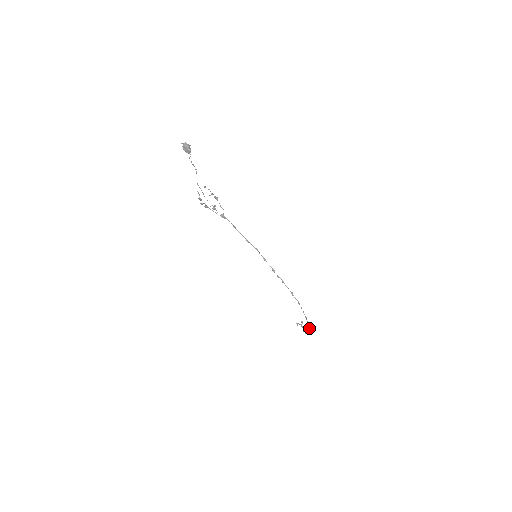
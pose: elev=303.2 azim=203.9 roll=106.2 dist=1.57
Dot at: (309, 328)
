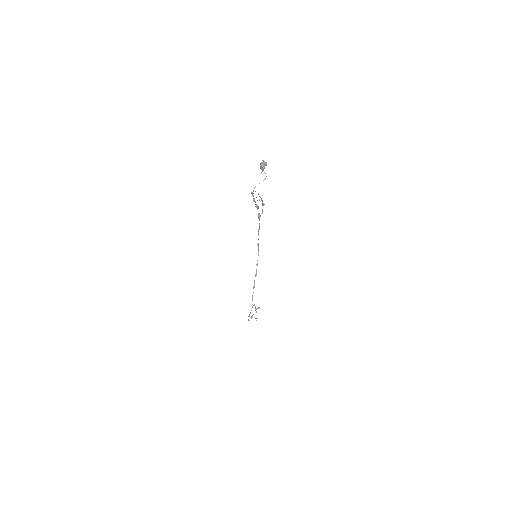
Dot at: (248, 319)
